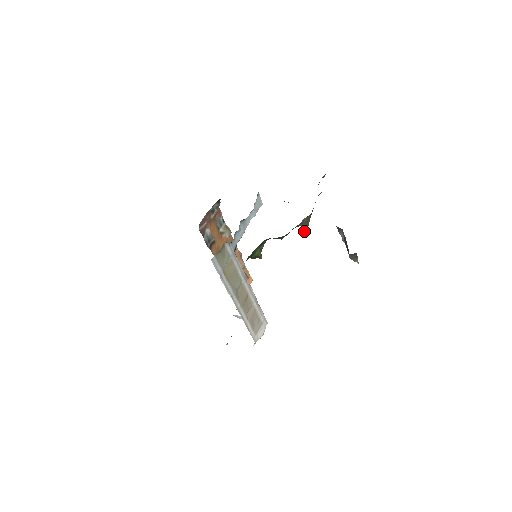
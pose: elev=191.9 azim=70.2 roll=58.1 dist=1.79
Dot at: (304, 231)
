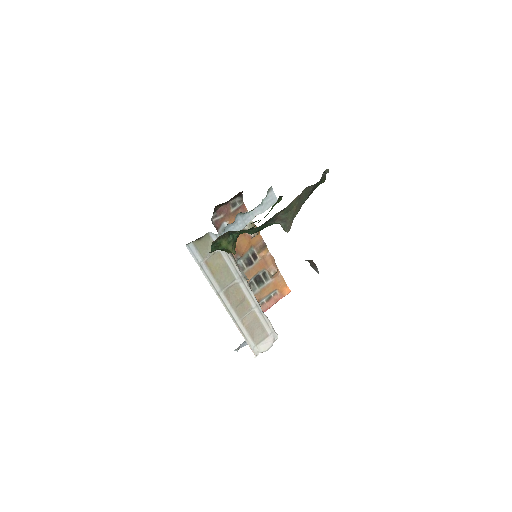
Dot at: (285, 230)
